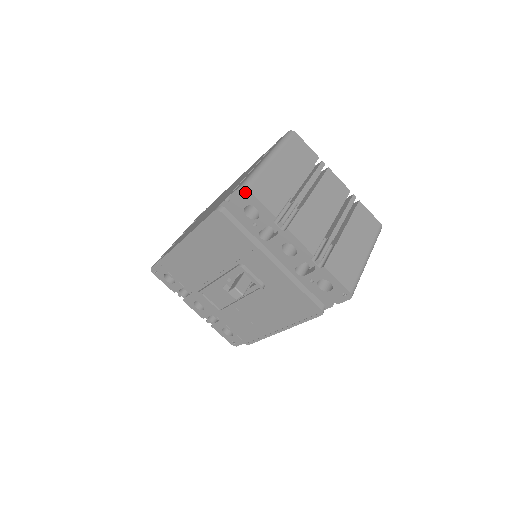
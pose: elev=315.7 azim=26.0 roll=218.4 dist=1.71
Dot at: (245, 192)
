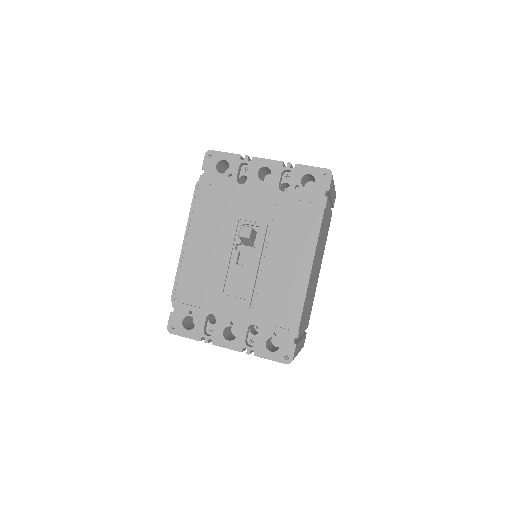
Dot at: (211, 156)
